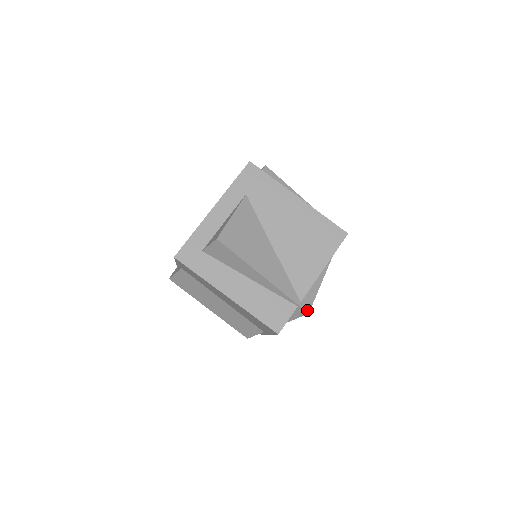
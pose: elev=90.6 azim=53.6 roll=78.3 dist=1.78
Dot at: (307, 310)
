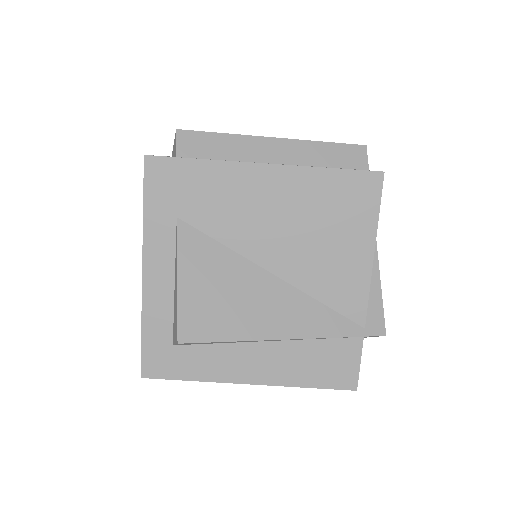
Dot at: (381, 332)
